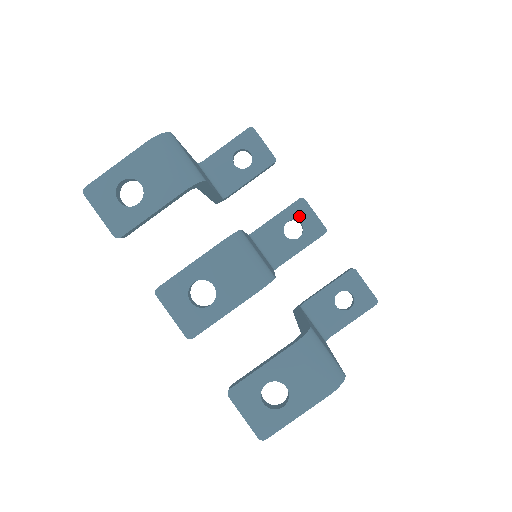
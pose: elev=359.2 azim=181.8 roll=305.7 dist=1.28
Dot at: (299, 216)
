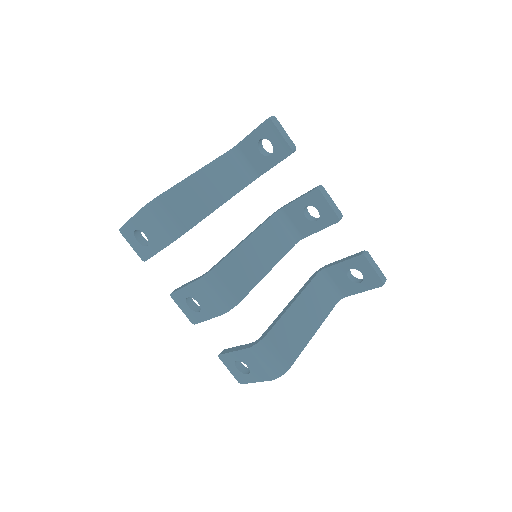
Dot at: (315, 204)
